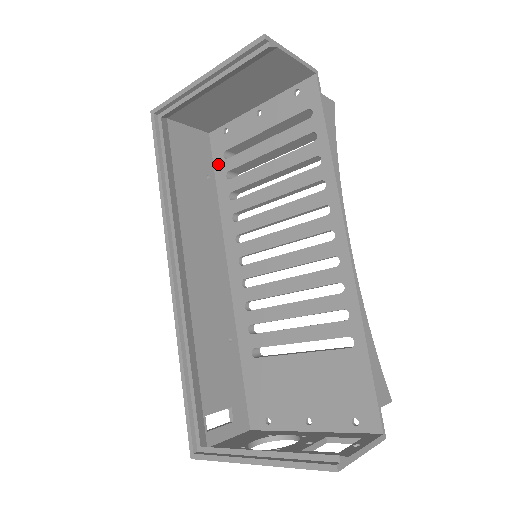
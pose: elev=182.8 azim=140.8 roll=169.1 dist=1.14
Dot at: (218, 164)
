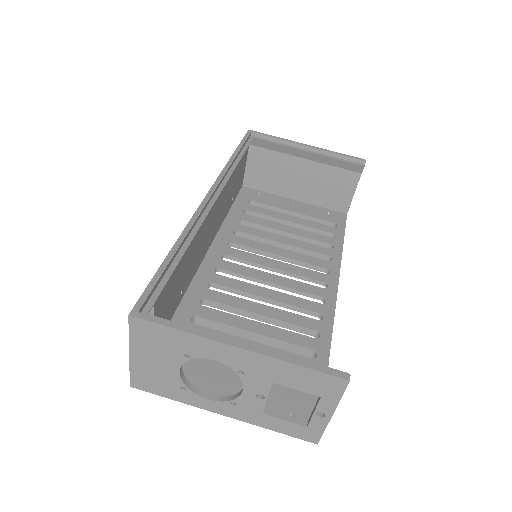
Dot at: (240, 202)
